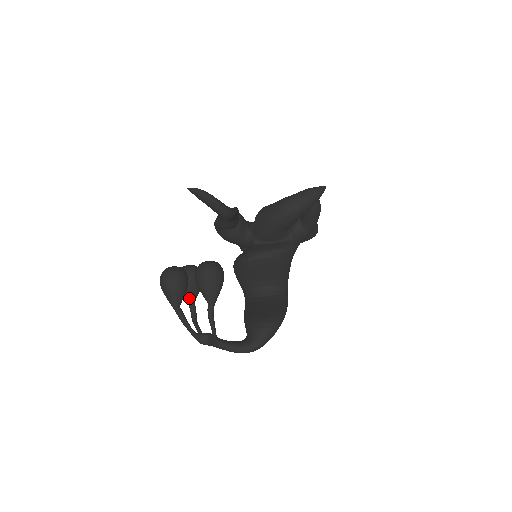
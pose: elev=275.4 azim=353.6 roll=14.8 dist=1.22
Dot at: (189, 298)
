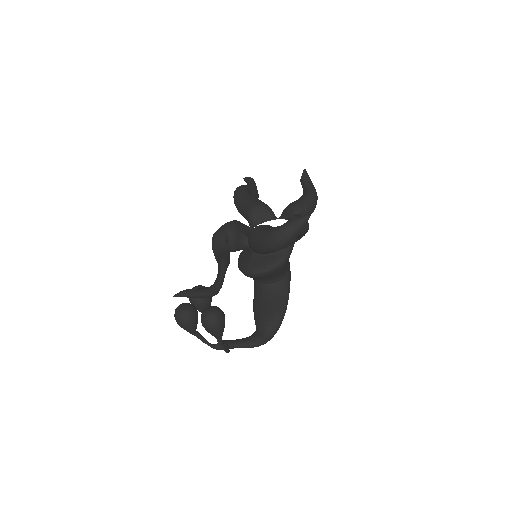
Dot at: occluded
